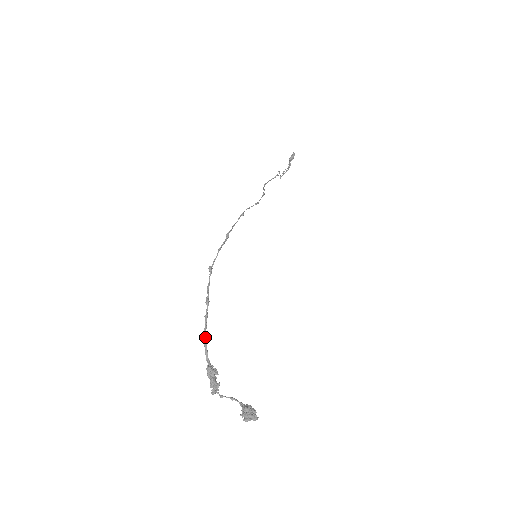
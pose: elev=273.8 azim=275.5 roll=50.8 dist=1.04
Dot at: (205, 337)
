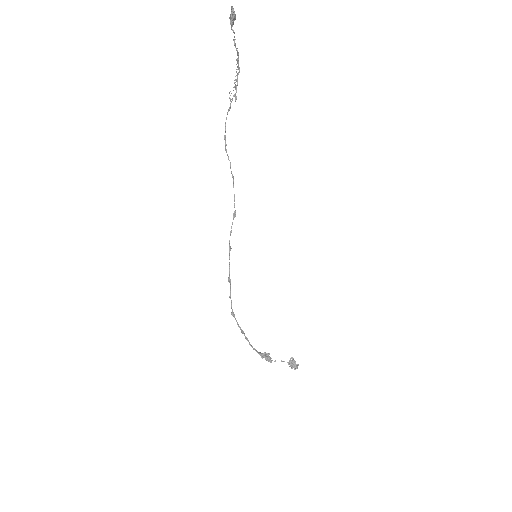
Dot at: (252, 347)
